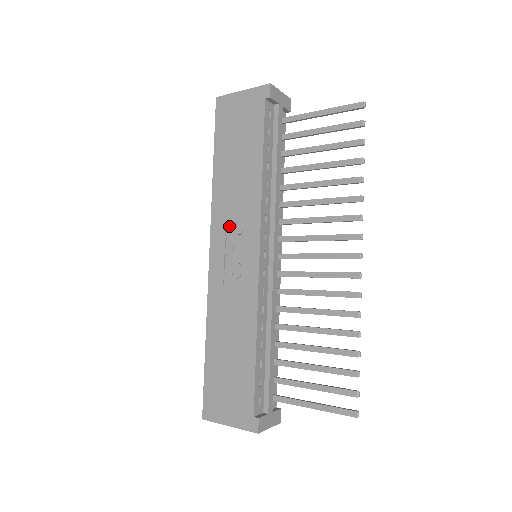
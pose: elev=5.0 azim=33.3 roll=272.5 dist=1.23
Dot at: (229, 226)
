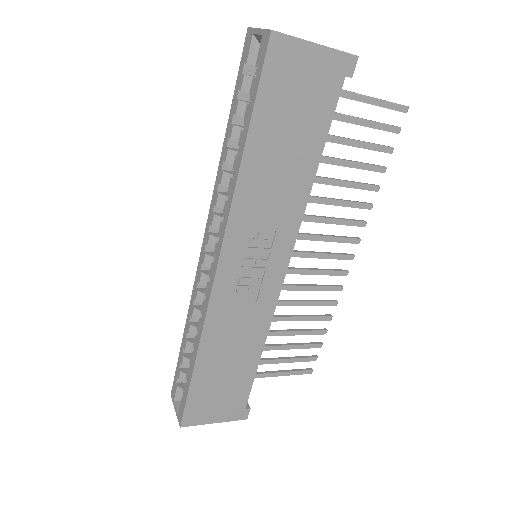
Dot at: (253, 235)
